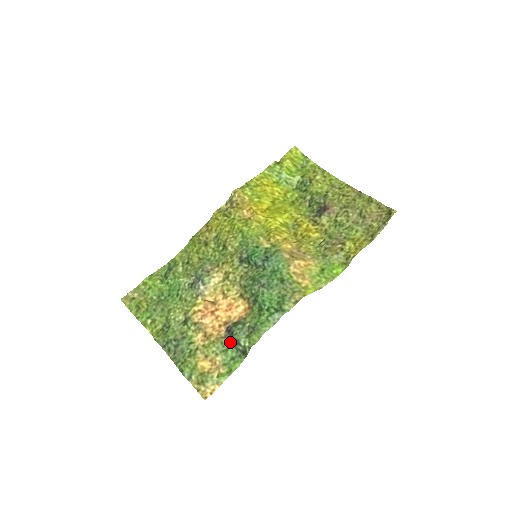
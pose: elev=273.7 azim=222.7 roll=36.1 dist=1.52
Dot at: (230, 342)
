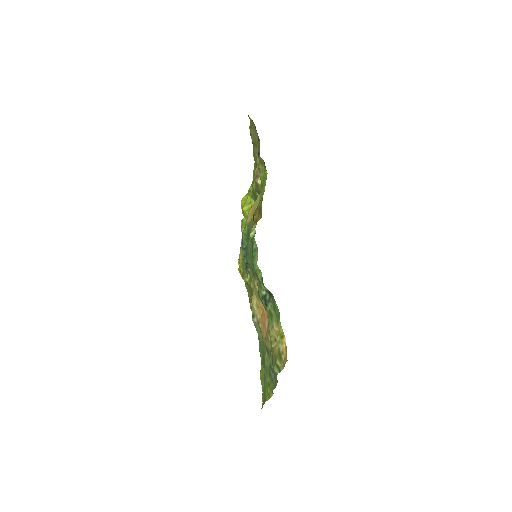
Dot at: (266, 306)
